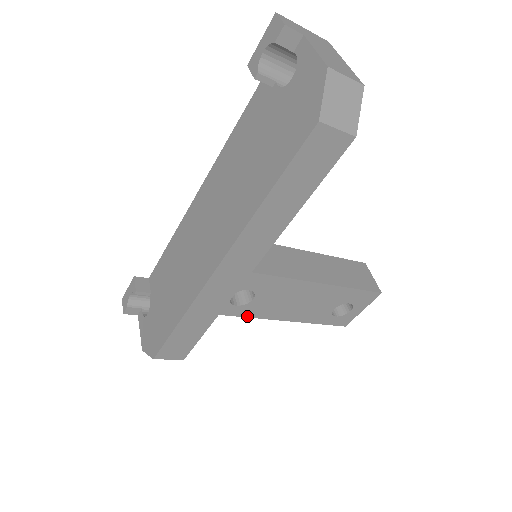
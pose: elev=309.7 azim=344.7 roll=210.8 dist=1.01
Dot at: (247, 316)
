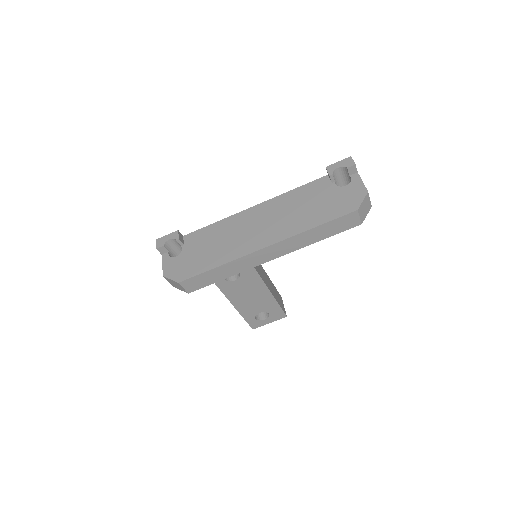
Dot at: (221, 289)
